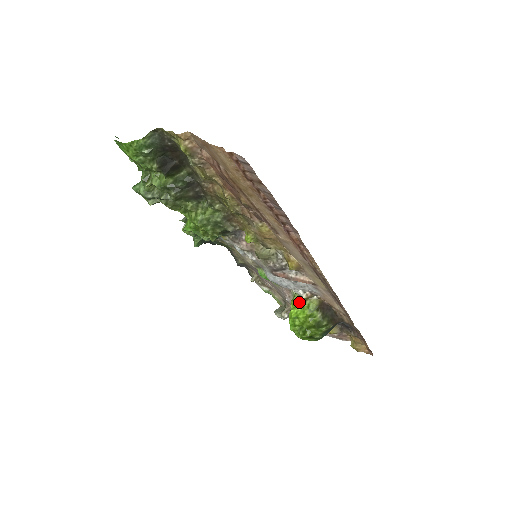
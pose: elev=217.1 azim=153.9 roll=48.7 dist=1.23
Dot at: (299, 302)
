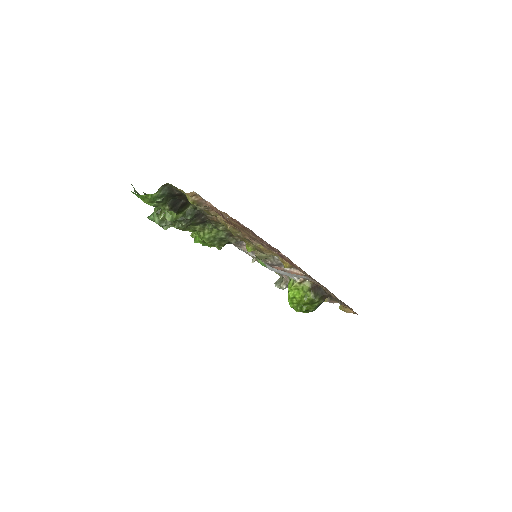
Dot at: (295, 286)
